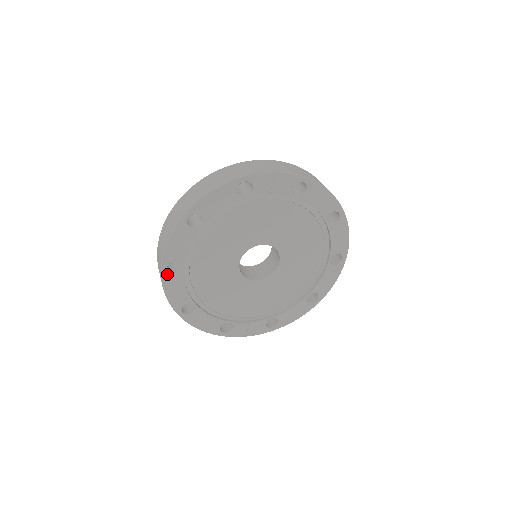
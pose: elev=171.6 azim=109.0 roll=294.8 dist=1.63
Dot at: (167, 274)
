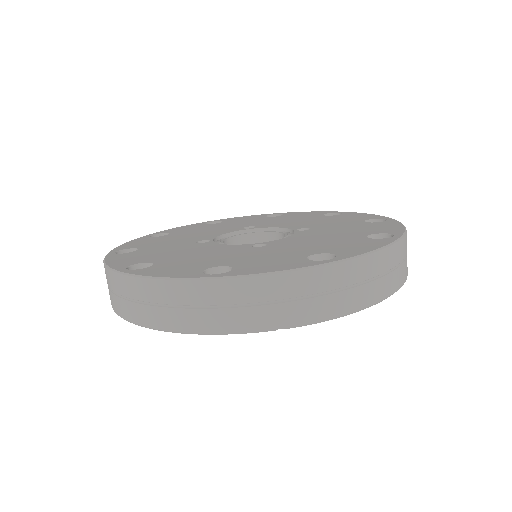
Dot at: occluded
